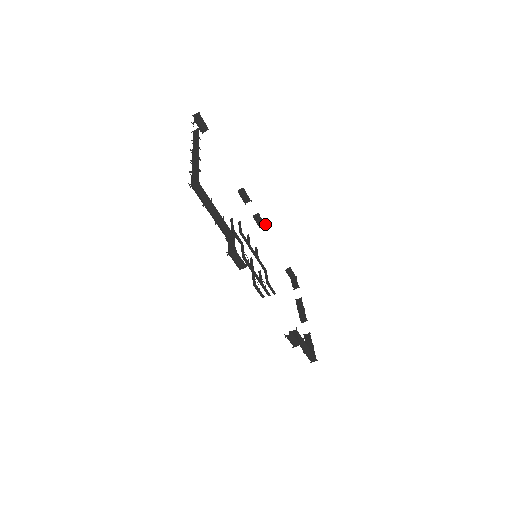
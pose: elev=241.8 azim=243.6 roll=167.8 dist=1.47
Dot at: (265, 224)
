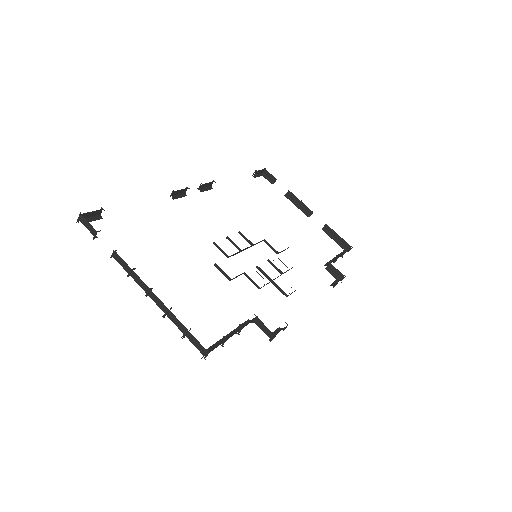
Dot at: (213, 181)
